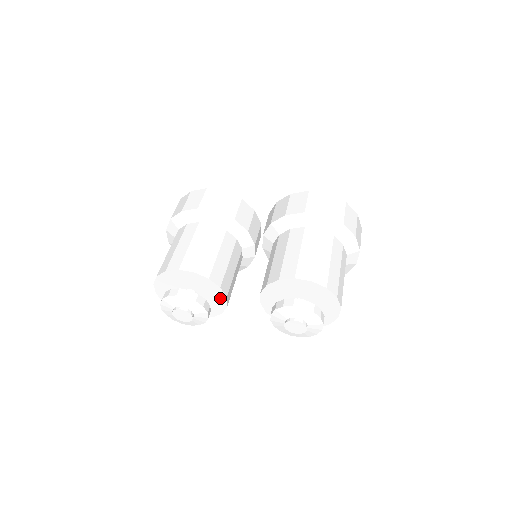
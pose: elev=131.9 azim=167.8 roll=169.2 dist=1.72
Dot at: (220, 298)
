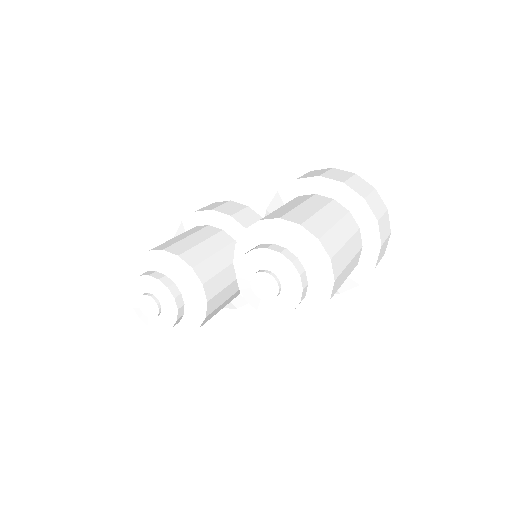
Dot at: (197, 288)
